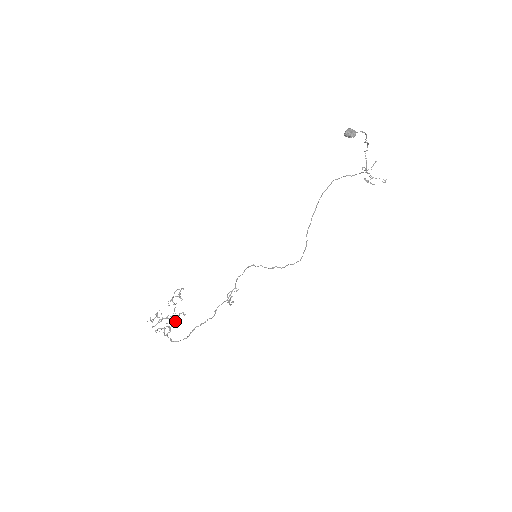
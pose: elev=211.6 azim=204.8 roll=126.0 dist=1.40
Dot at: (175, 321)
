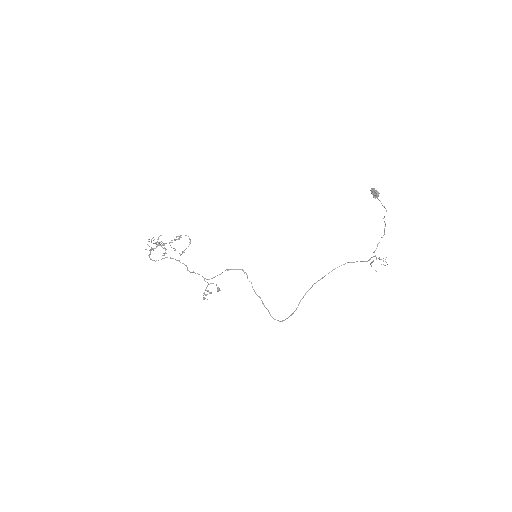
Dot at: (164, 254)
